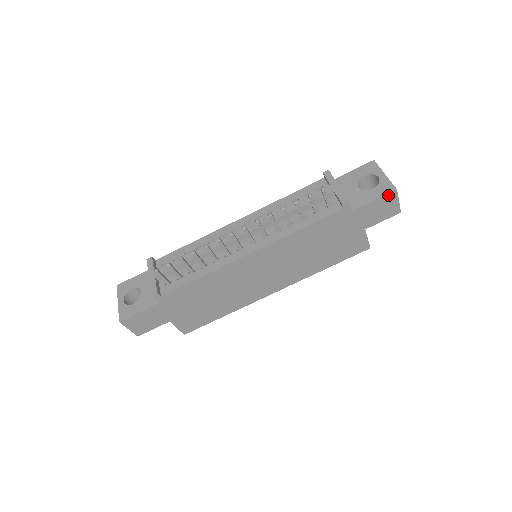
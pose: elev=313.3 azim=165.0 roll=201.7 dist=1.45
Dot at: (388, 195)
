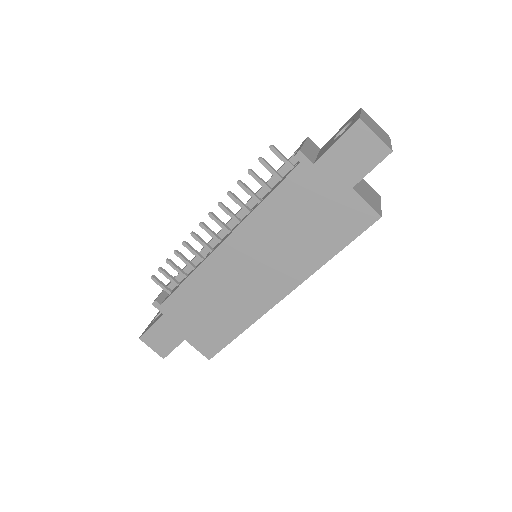
Dot at: (352, 130)
